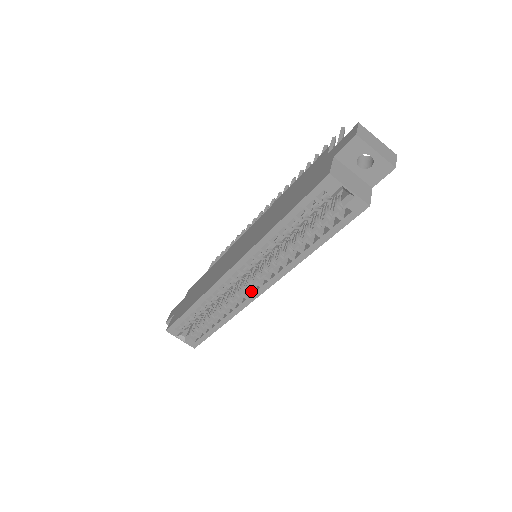
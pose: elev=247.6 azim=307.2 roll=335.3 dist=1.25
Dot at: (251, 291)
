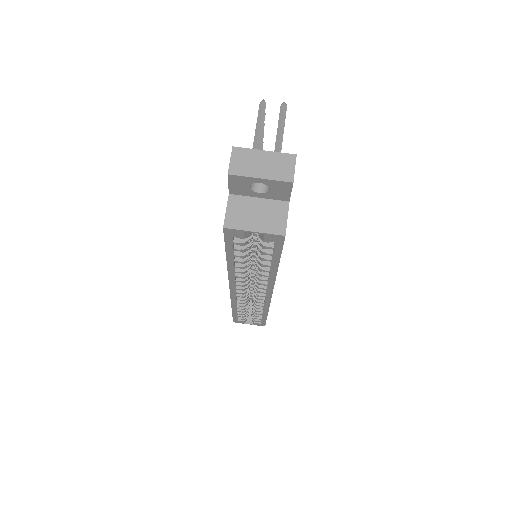
Dot at: (262, 296)
